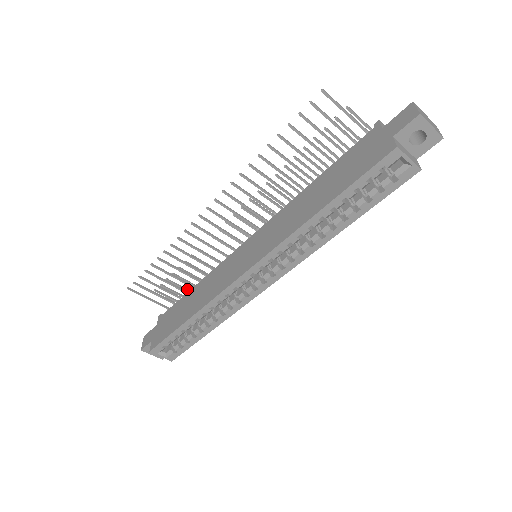
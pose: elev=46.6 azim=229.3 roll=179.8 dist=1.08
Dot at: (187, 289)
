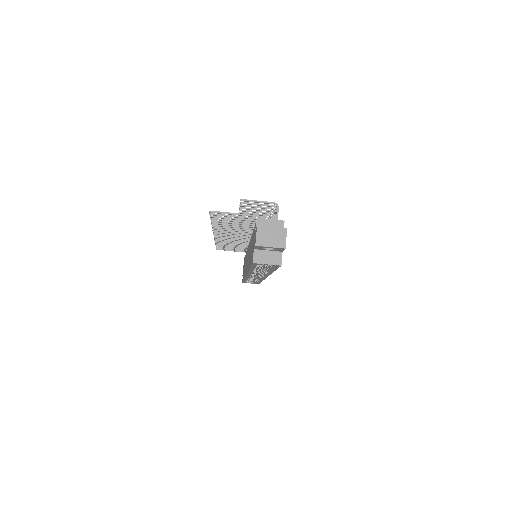
Dot at: occluded
